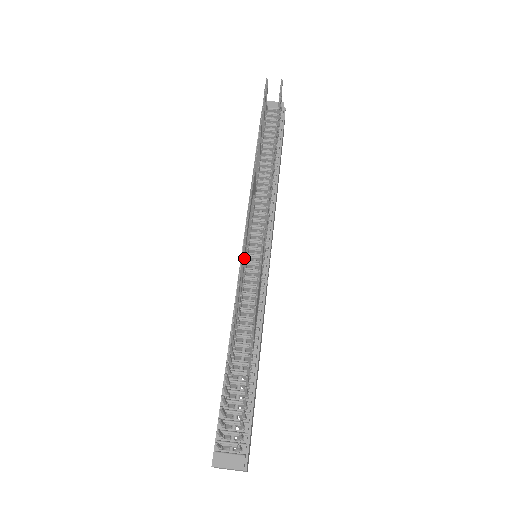
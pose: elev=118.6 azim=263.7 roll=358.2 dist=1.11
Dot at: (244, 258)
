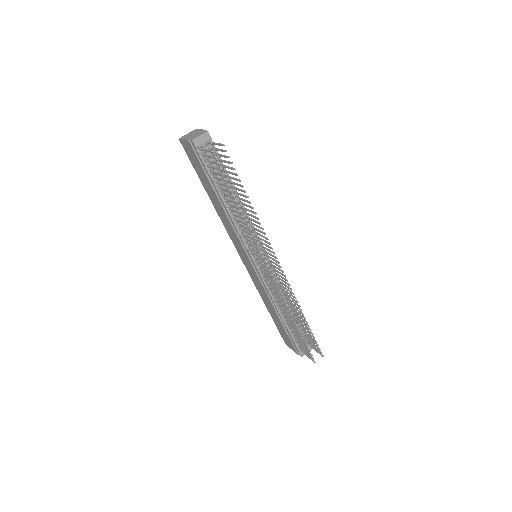
Dot at: (274, 284)
